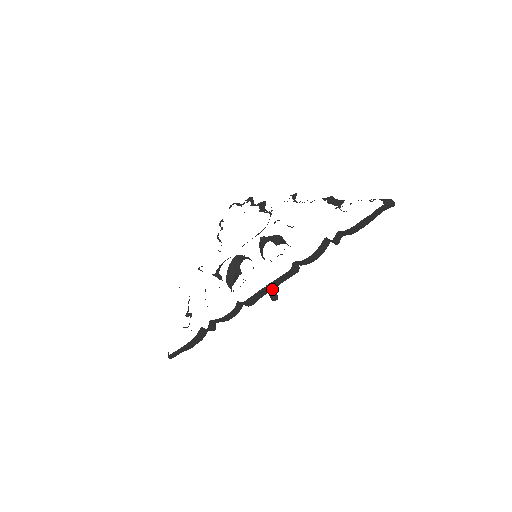
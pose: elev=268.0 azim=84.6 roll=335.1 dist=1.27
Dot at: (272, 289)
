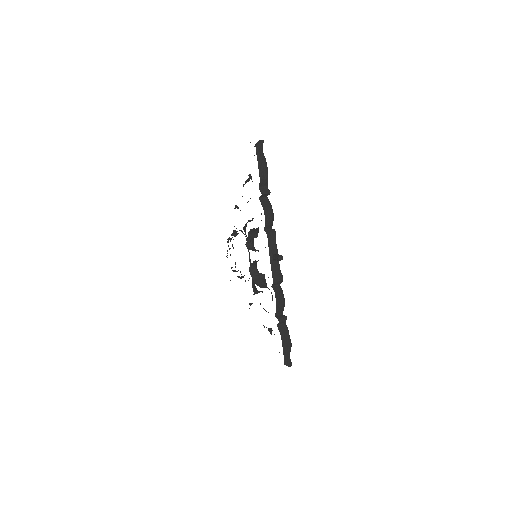
Dot at: (274, 256)
